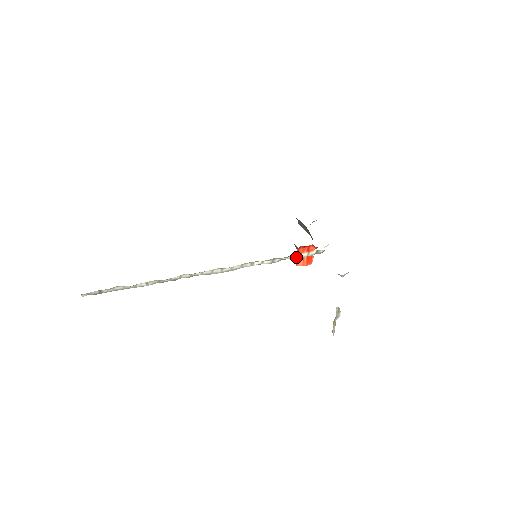
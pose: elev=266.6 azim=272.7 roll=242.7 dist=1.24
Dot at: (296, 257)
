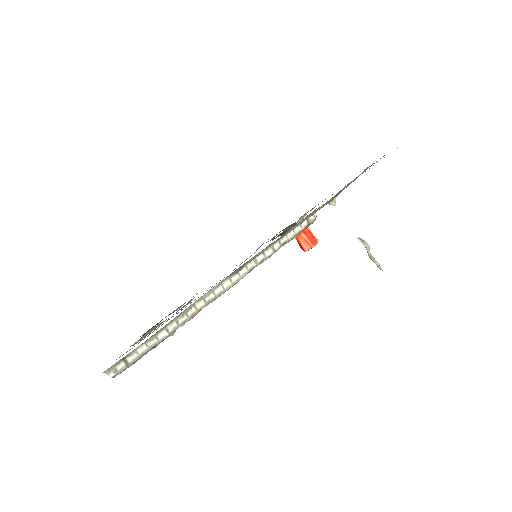
Dot at: (292, 235)
